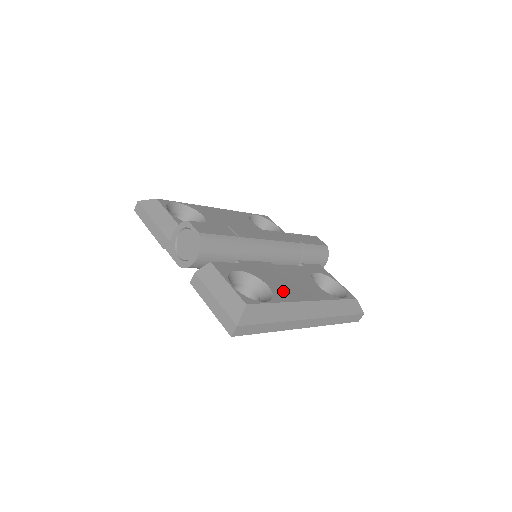
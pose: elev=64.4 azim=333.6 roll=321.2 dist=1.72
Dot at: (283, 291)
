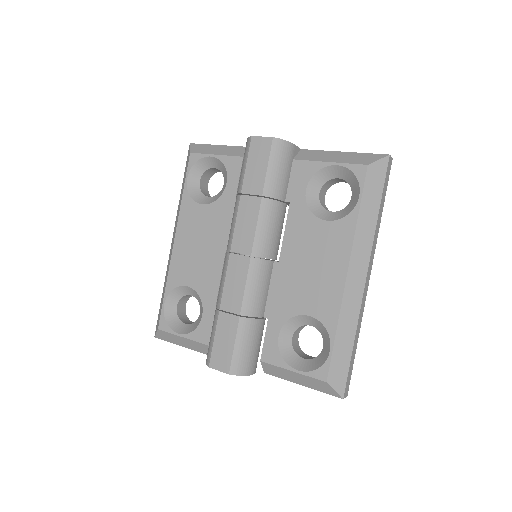
Dot at: (322, 301)
